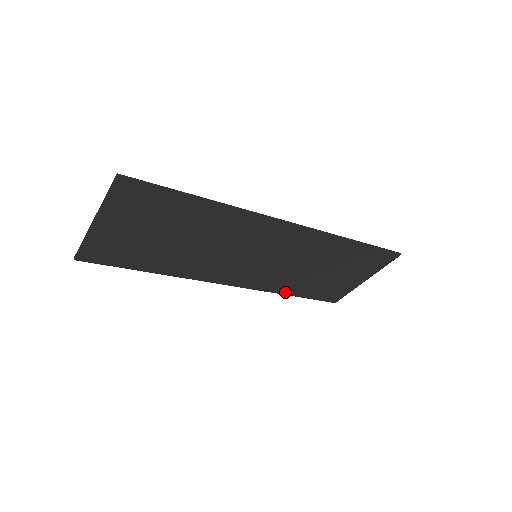
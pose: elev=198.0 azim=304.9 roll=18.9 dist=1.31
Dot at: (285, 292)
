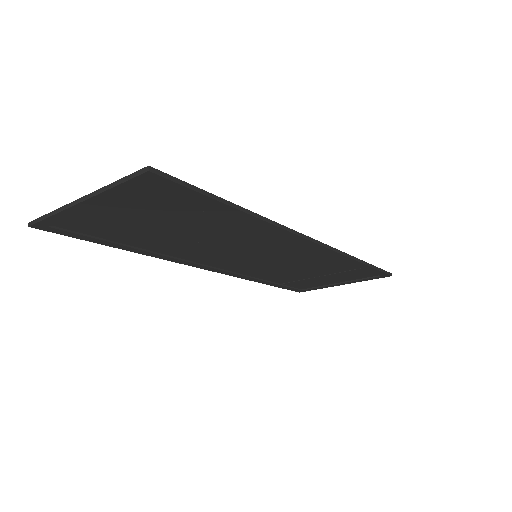
Dot at: (260, 281)
